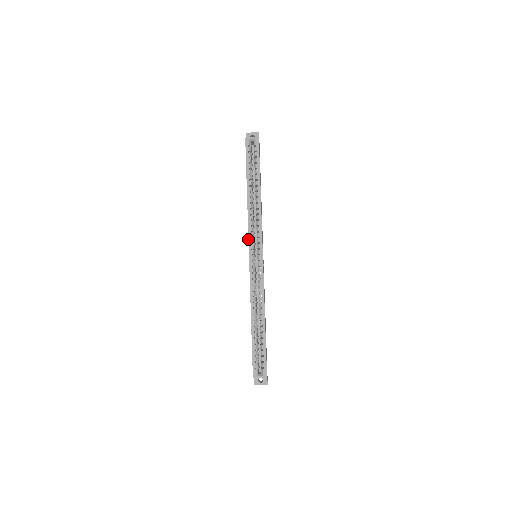
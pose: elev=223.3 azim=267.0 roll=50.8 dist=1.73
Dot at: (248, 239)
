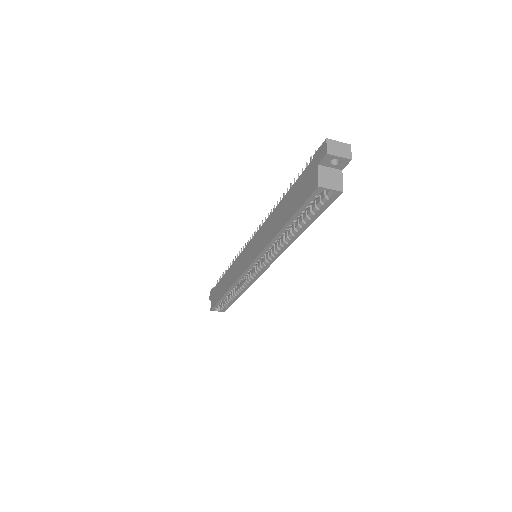
Dot at: (253, 261)
